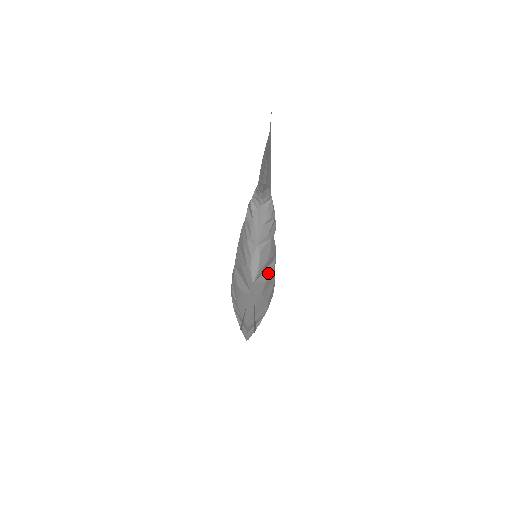
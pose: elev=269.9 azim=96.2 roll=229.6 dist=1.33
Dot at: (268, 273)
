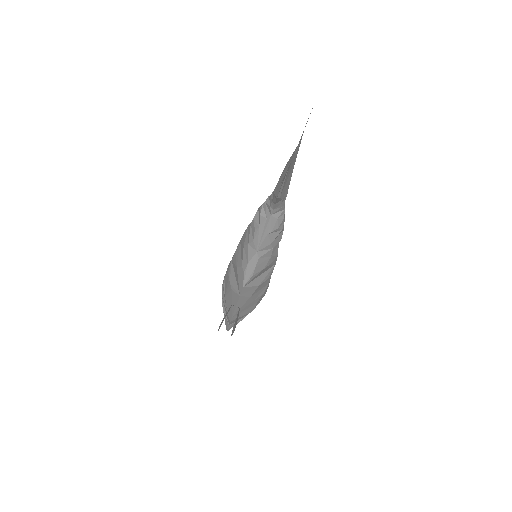
Dot at: (263, 278)
